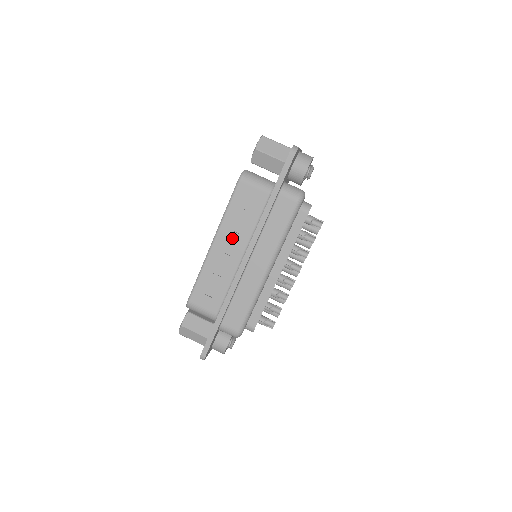
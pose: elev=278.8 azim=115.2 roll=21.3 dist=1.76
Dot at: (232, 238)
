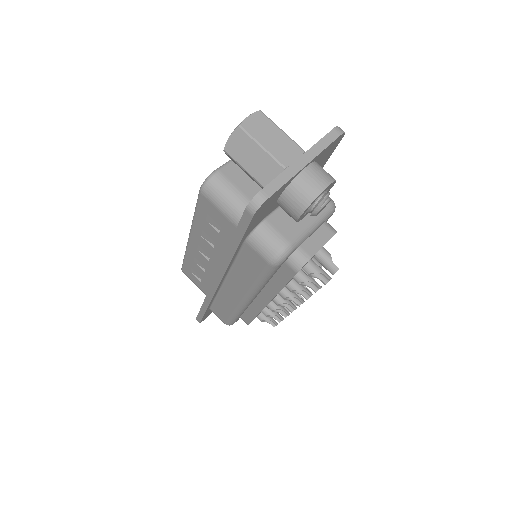
Dot at: (206, 247)
